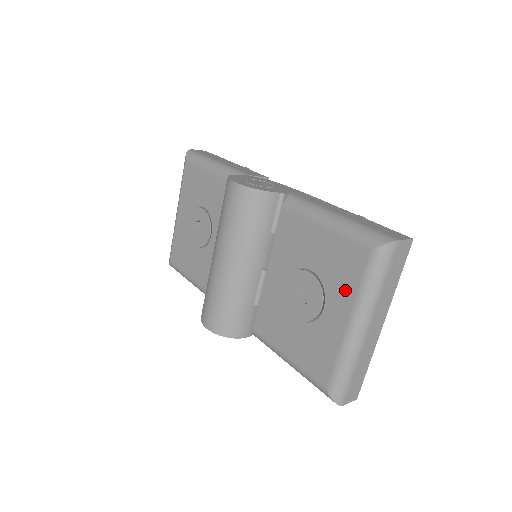
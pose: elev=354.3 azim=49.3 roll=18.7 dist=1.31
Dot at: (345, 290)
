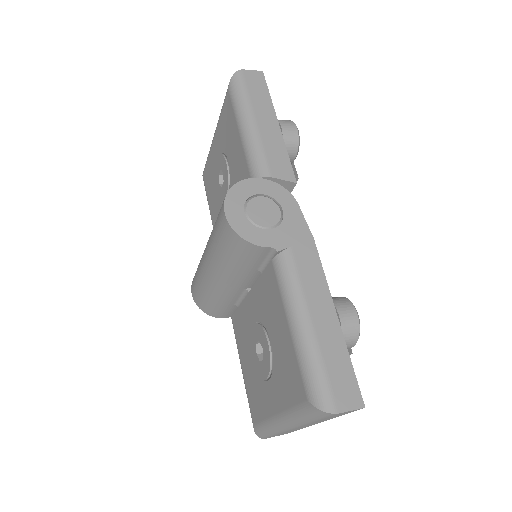
Dot at: (283, 394)
